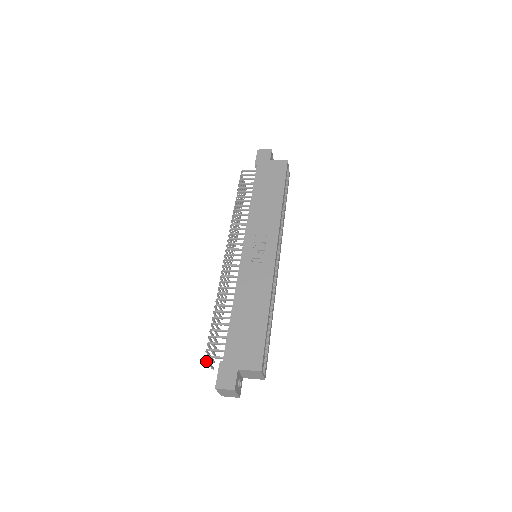
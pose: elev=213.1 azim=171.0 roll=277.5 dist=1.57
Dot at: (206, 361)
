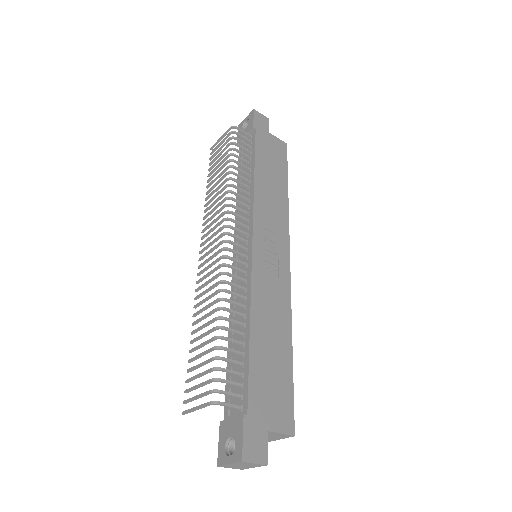
Dot at: (202, 406)
